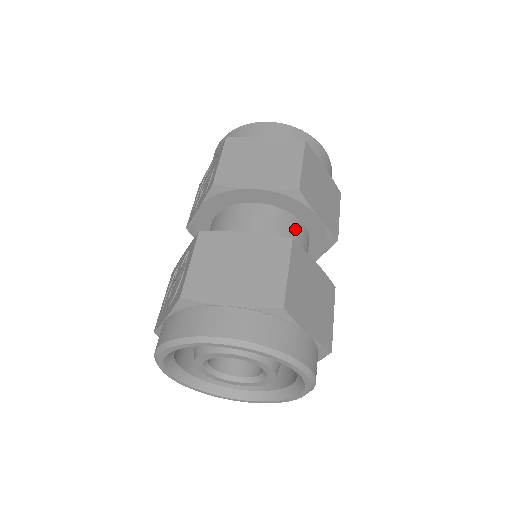
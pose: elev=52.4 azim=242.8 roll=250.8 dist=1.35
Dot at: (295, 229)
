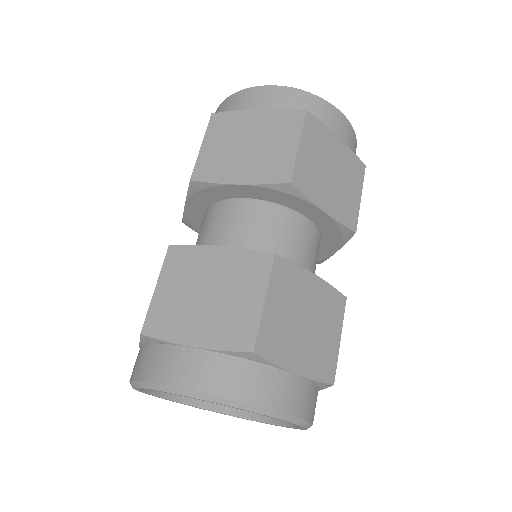
Dot at: (294, 228)
